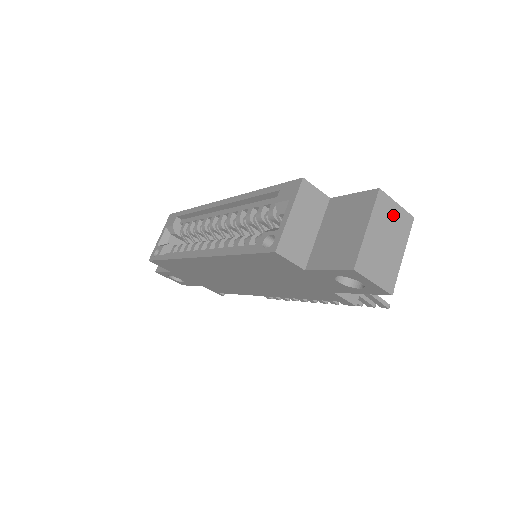
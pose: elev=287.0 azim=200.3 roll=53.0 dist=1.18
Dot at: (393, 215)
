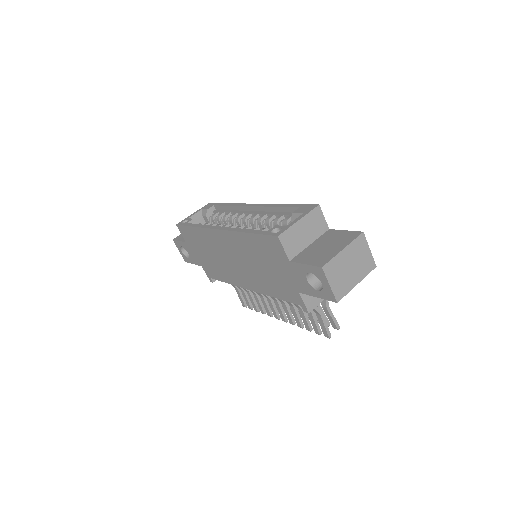
Dot at: (364, 254)
